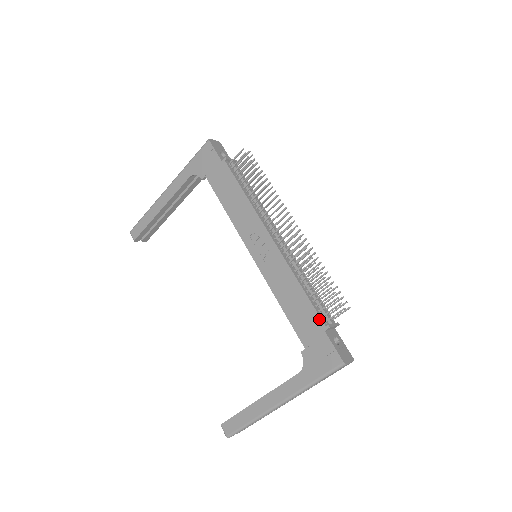
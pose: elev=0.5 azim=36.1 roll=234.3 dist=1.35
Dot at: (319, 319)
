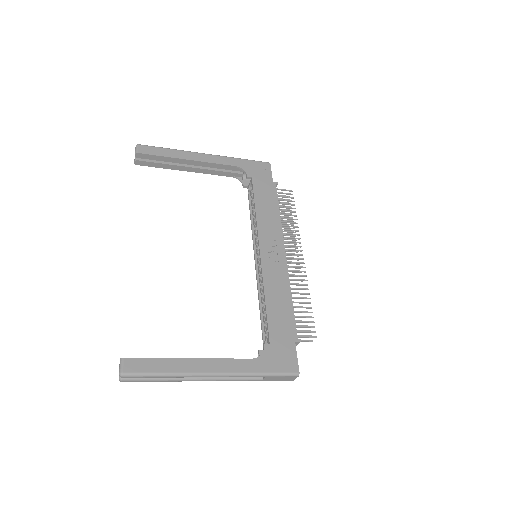
Dot at: (295, 330)
